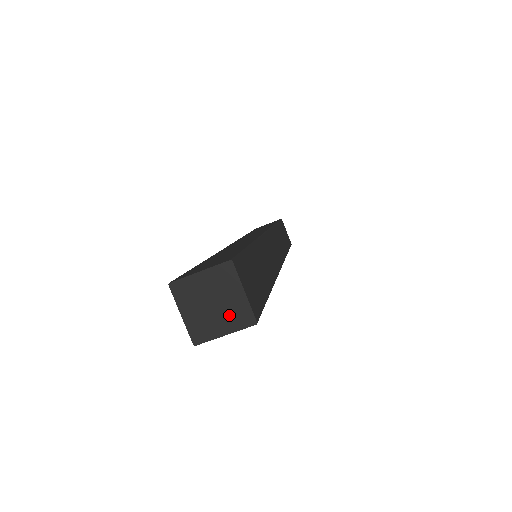
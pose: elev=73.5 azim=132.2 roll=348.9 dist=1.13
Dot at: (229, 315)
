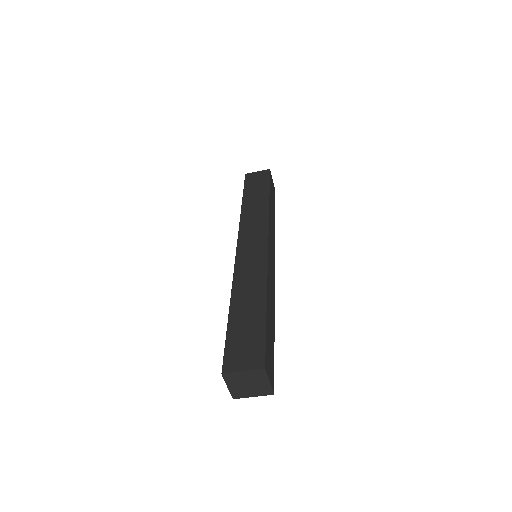
Dot at: (258, 390)
